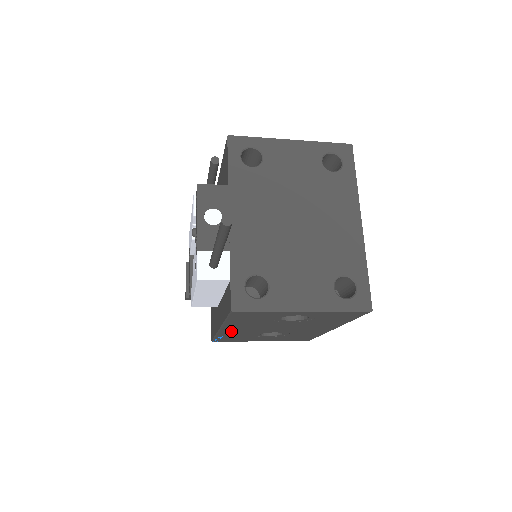
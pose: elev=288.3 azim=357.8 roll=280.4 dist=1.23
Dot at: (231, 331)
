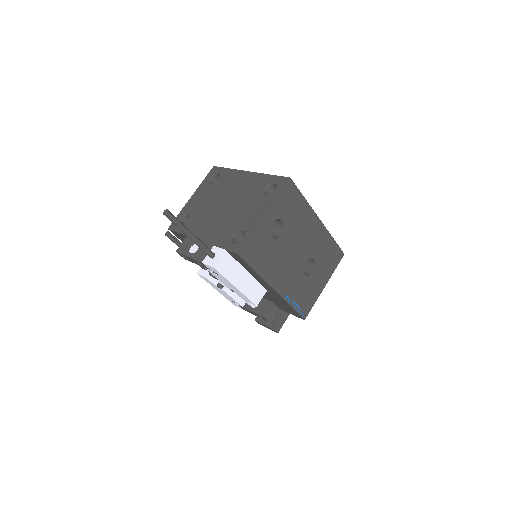
Dot at: (284, 287)
